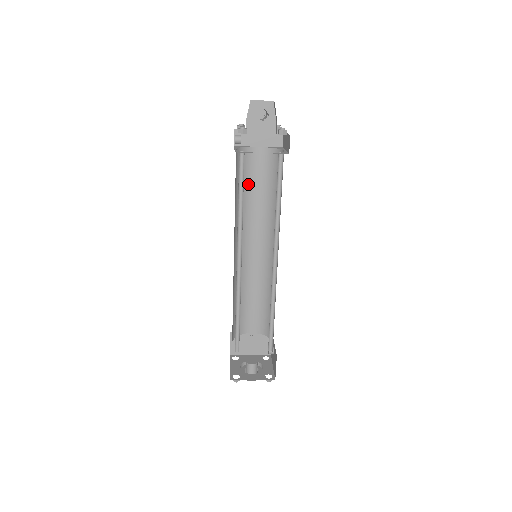
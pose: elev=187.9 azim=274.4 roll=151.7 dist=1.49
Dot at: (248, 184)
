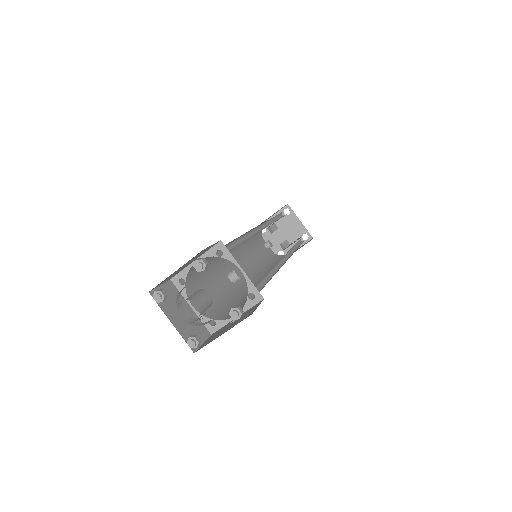
Dot at: occluded
